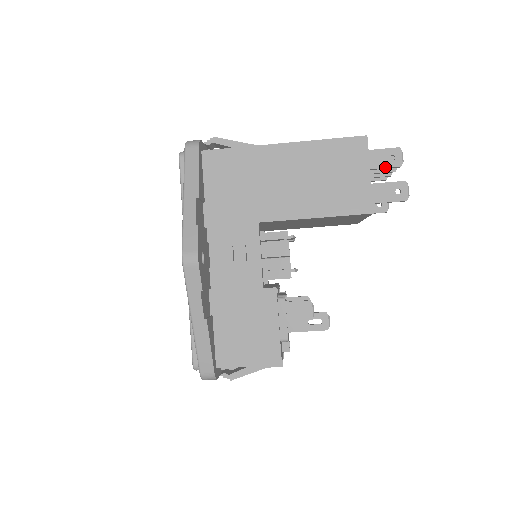
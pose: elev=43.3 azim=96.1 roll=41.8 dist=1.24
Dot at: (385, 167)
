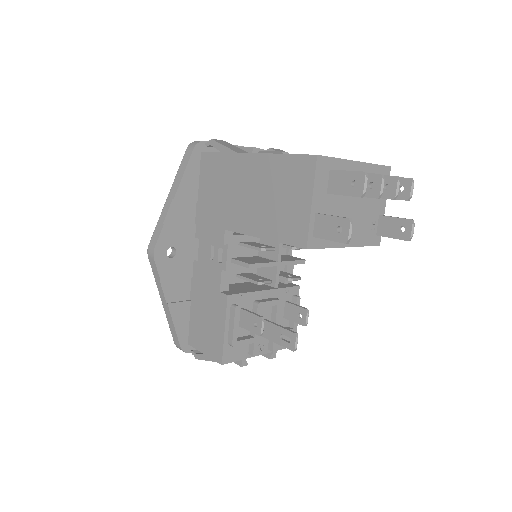
Dot at: (344, 194)
